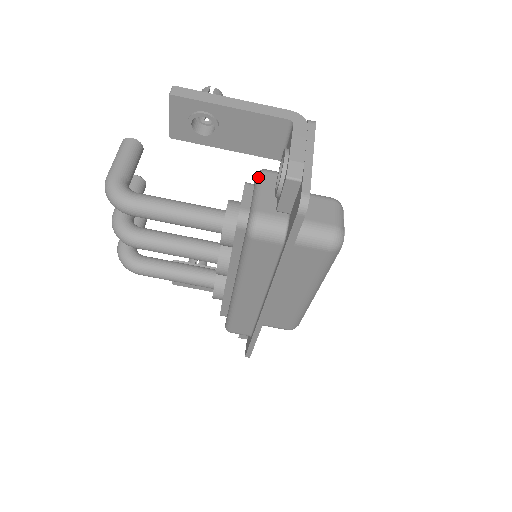
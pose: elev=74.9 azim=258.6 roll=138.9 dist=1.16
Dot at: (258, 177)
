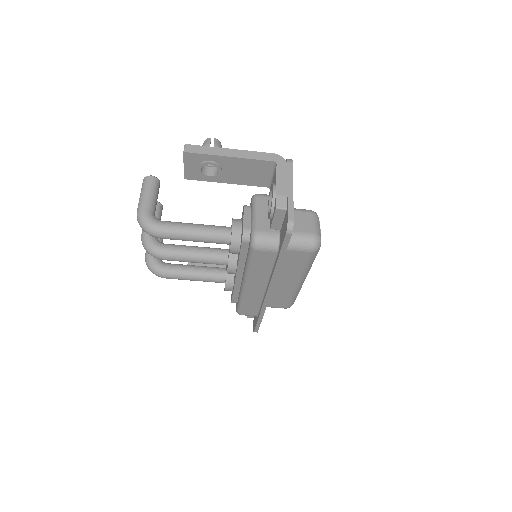
Dot at: (253, 201)
